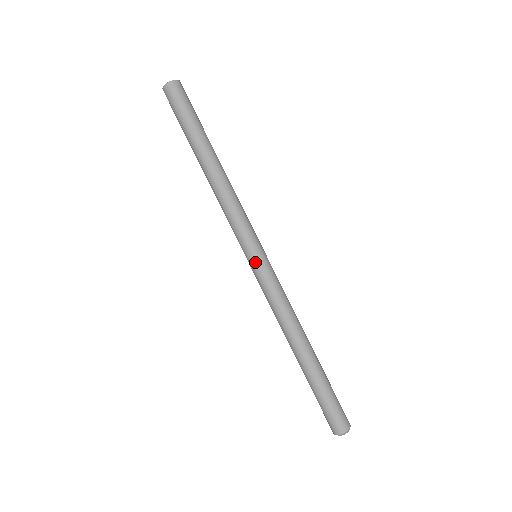
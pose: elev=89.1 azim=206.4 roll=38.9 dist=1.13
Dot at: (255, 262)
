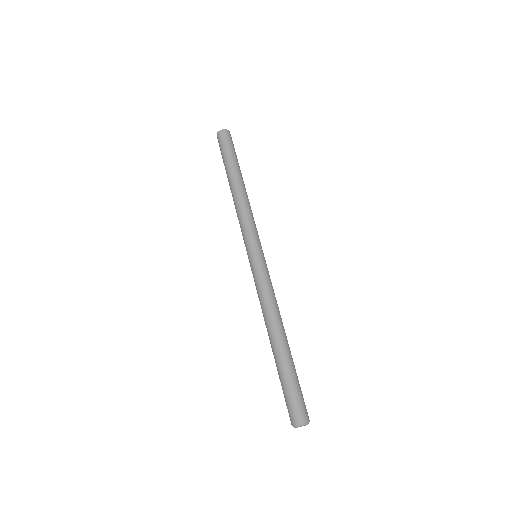
Dot at: (261, 256)
